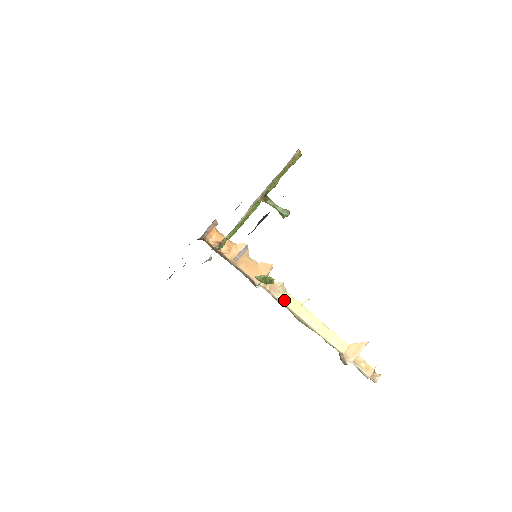
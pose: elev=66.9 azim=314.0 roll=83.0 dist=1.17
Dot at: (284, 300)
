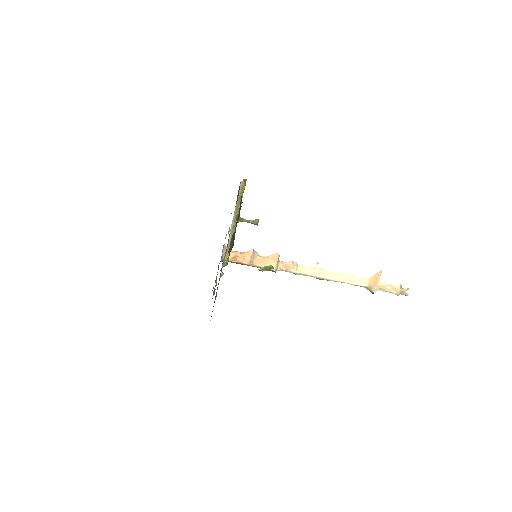
Dot at: (300, 271)
